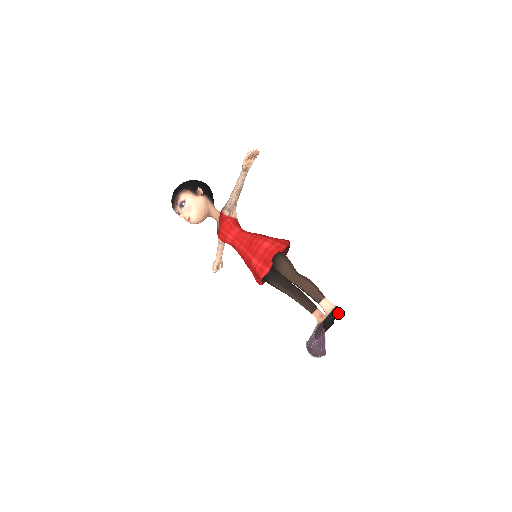
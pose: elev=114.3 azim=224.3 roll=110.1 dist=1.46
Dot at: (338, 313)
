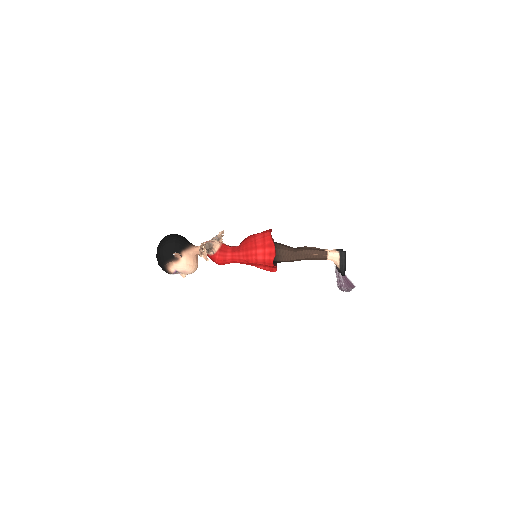
Dot at: (345, 259)
